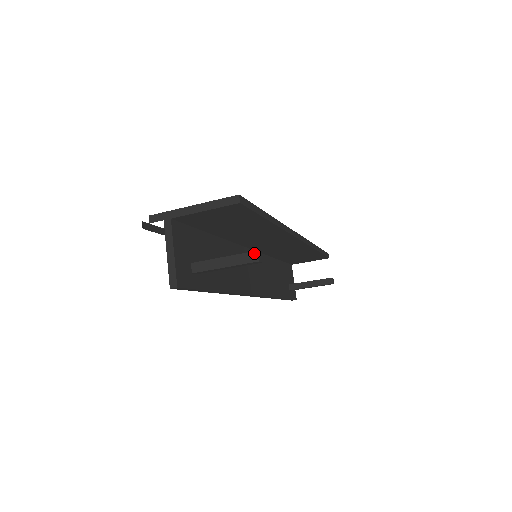
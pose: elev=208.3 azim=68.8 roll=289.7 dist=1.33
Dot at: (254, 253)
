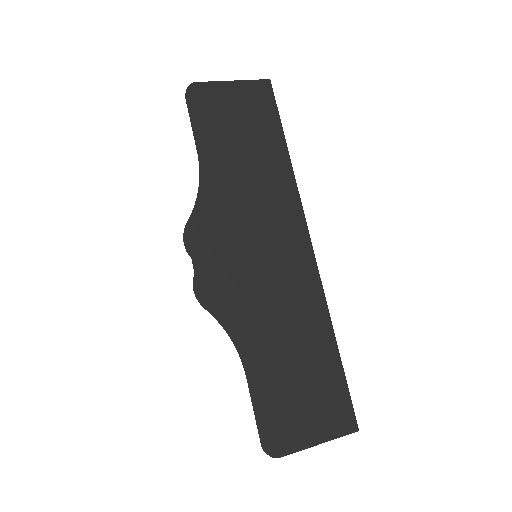
Dot at: occluded
